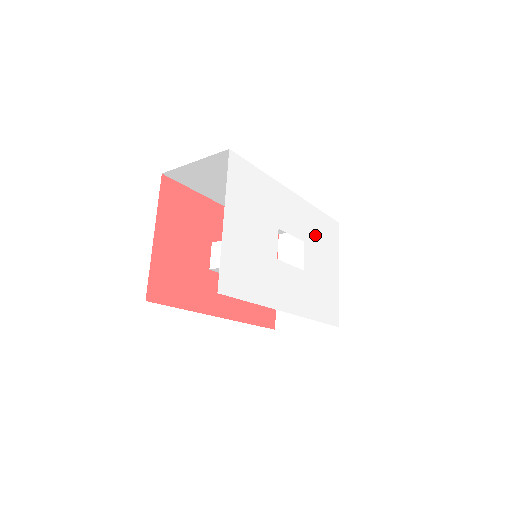
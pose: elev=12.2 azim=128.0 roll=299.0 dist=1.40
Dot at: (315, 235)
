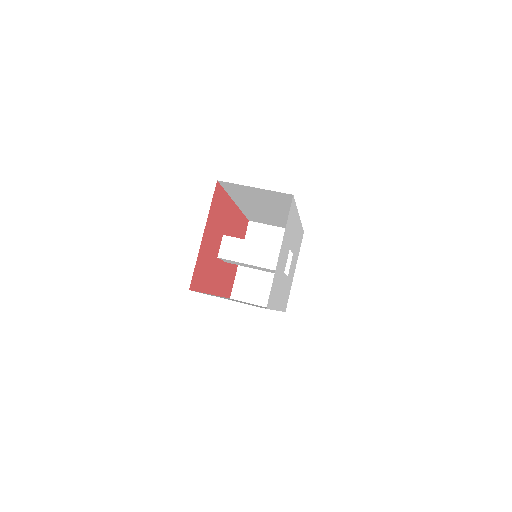
Dot at: (296, 247)
